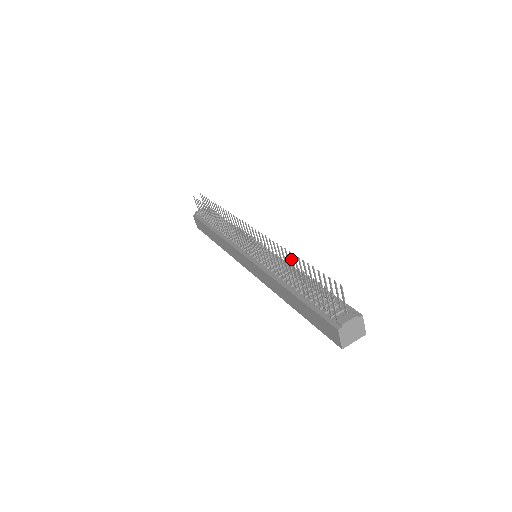
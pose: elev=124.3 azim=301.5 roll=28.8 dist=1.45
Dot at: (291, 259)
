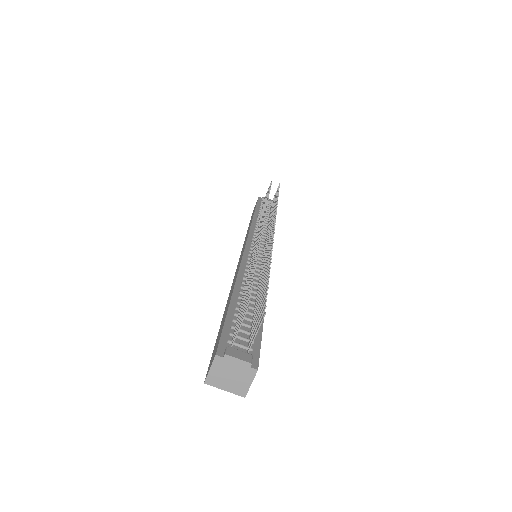
Dot at: (267, 268)
